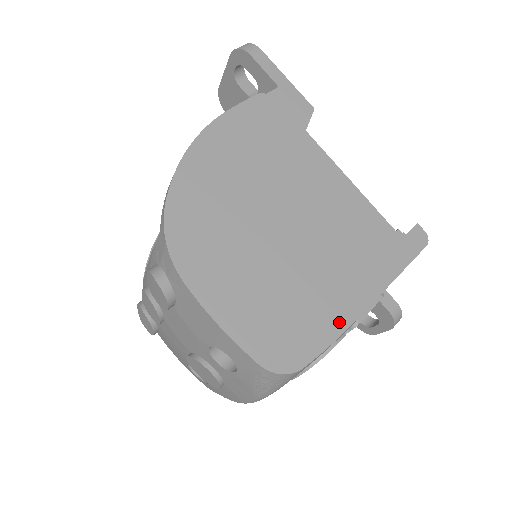
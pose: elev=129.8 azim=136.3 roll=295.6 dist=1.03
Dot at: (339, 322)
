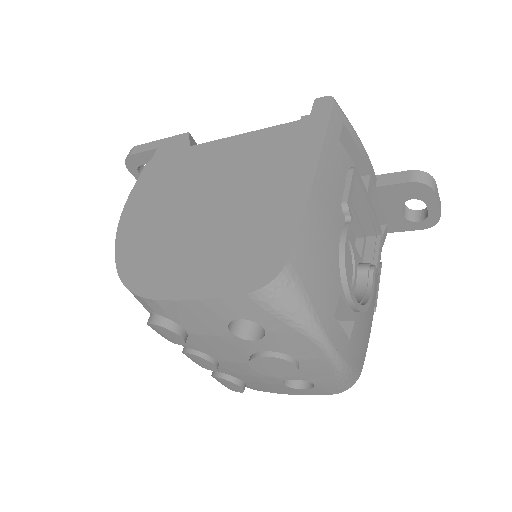
Dot at: (296, 208)
